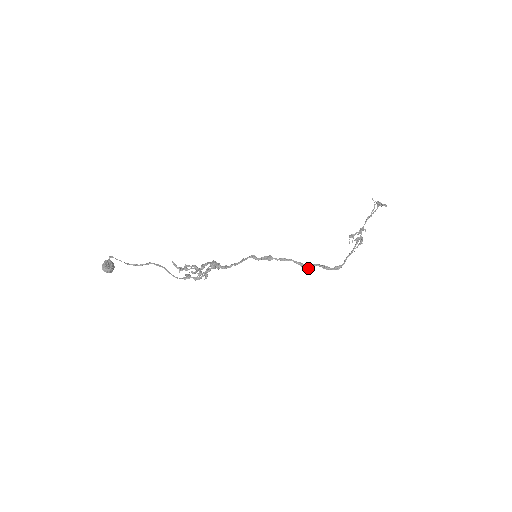
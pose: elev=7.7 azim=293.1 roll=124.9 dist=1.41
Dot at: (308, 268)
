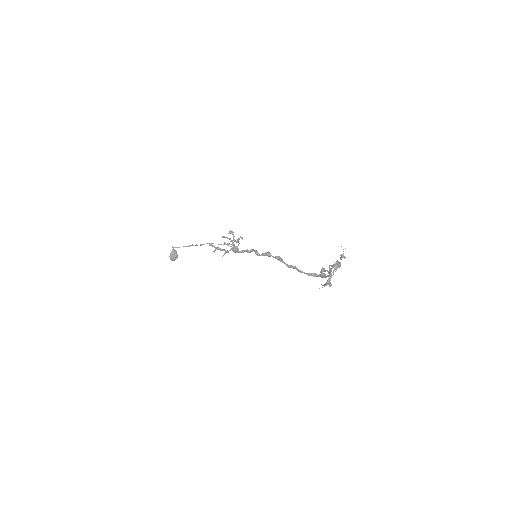
Dot at: (298, 270)
